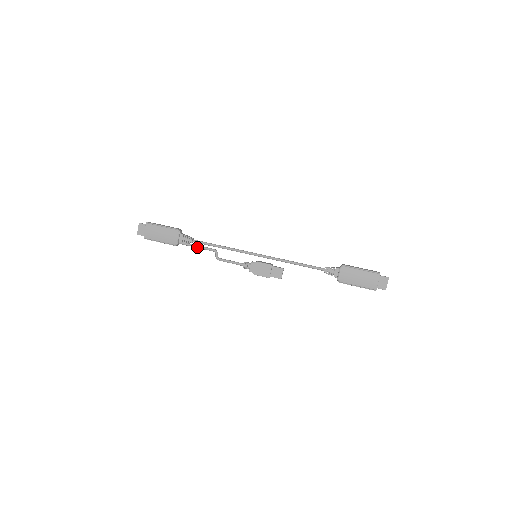
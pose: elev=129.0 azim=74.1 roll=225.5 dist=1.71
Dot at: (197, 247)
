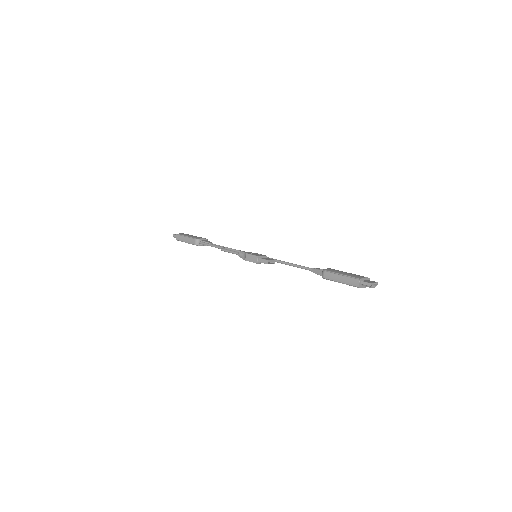
Dot at: (212, 244)
